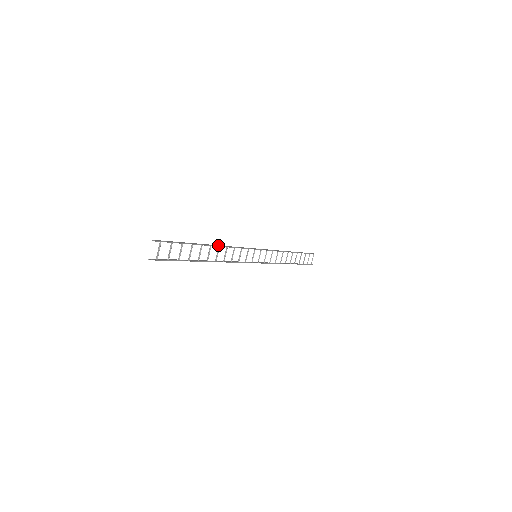
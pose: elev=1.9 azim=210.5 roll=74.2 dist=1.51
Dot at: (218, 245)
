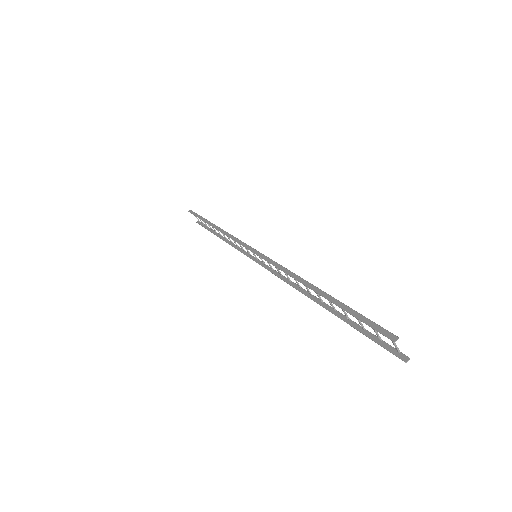
Dot at: (298, 279)
